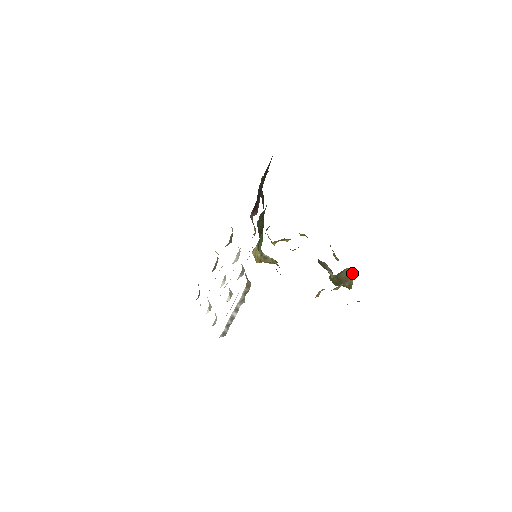
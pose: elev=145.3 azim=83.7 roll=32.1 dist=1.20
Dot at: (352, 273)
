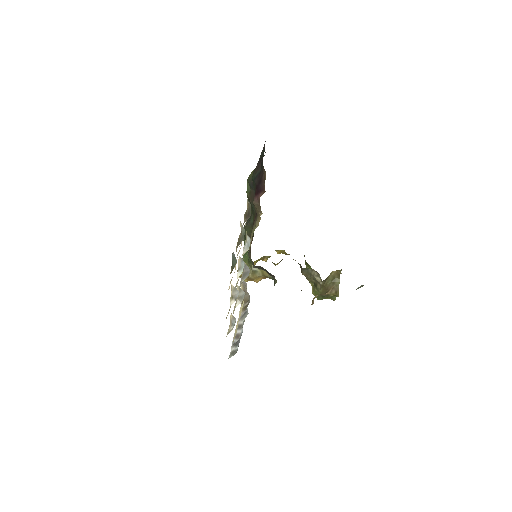
Dot at: (337, 277)
